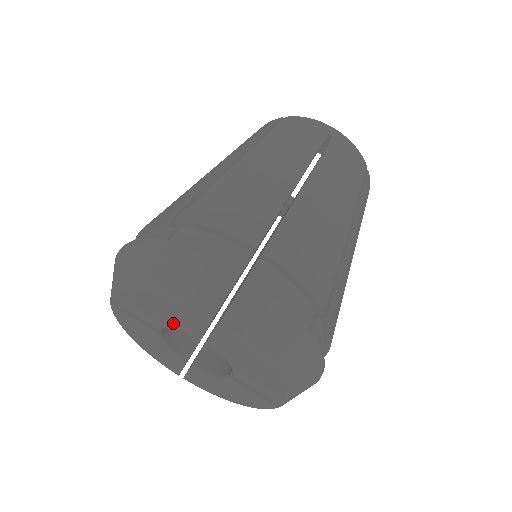
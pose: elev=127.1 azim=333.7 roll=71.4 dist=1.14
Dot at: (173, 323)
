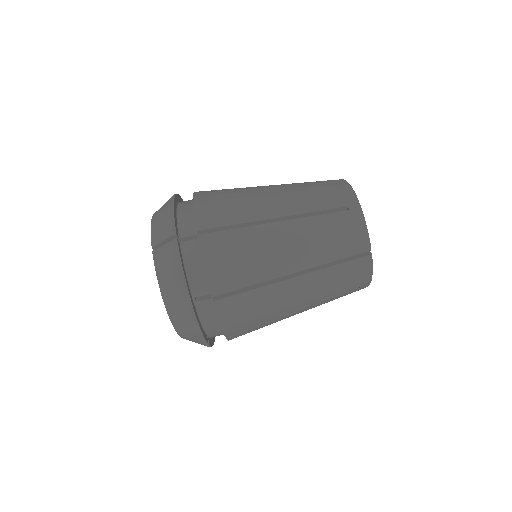
Dot at: occluded
